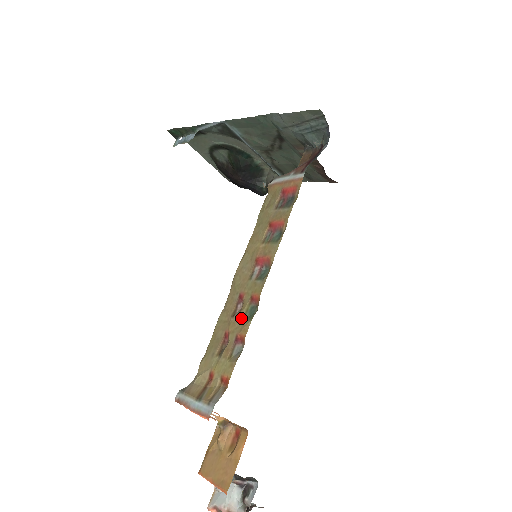
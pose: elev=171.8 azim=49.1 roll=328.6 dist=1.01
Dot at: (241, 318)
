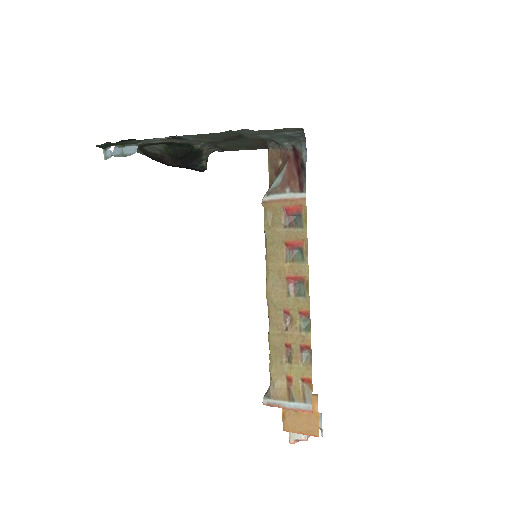
Dot at: (298, 331)
